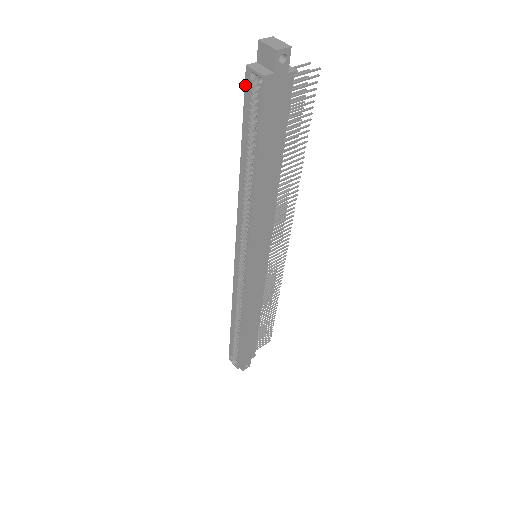
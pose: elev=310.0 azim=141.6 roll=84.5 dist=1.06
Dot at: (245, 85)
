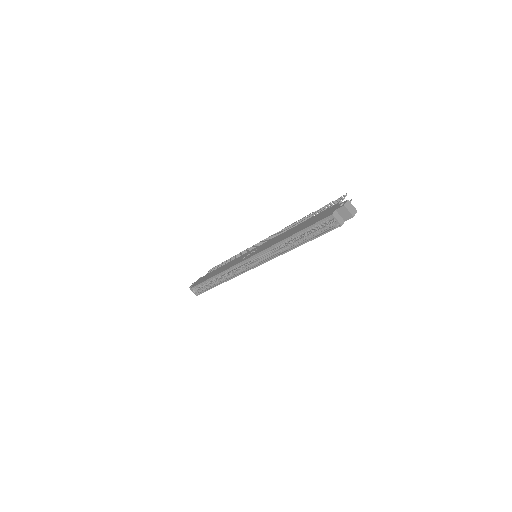
Dot at: (325, 219)
